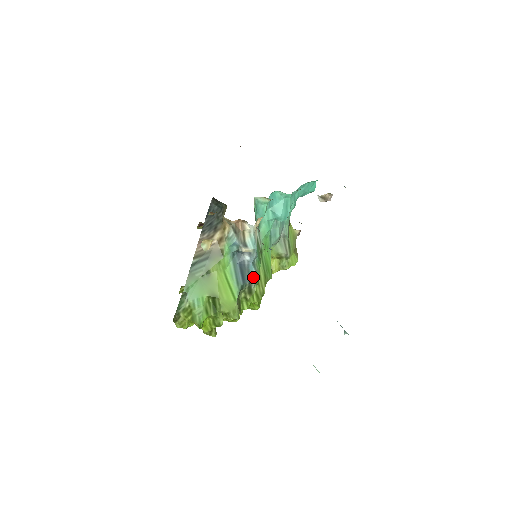
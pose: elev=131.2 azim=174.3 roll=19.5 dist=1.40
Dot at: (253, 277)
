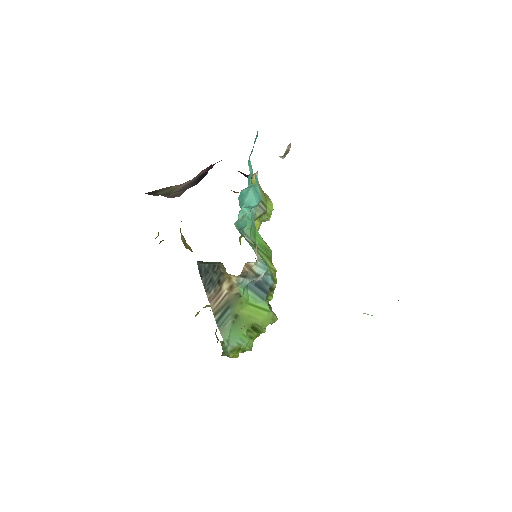
Dot at: (271, 282)
